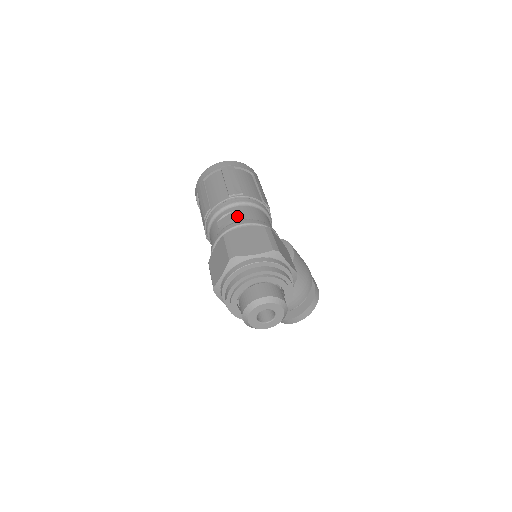
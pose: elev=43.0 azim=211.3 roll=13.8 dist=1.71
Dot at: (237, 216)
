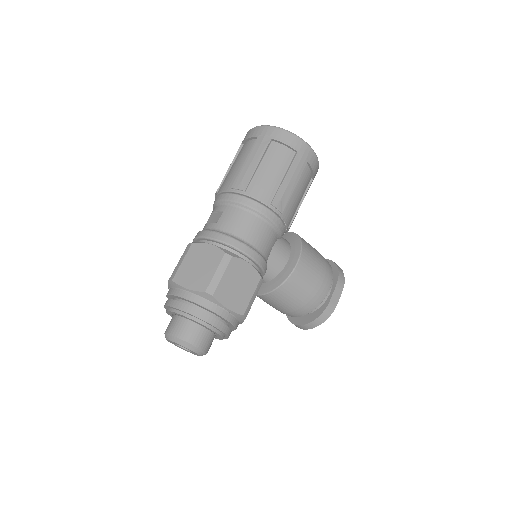
Dot at: (220, 221)
